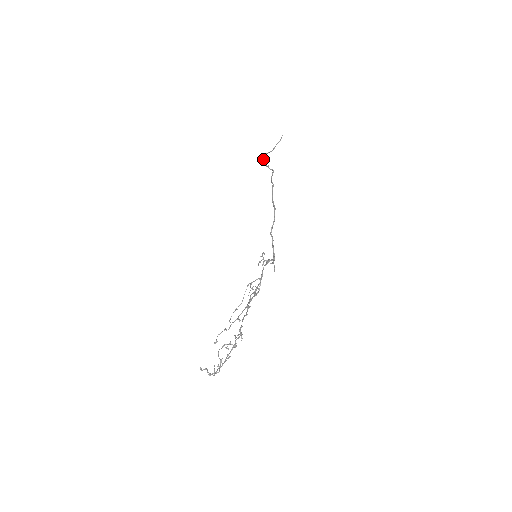
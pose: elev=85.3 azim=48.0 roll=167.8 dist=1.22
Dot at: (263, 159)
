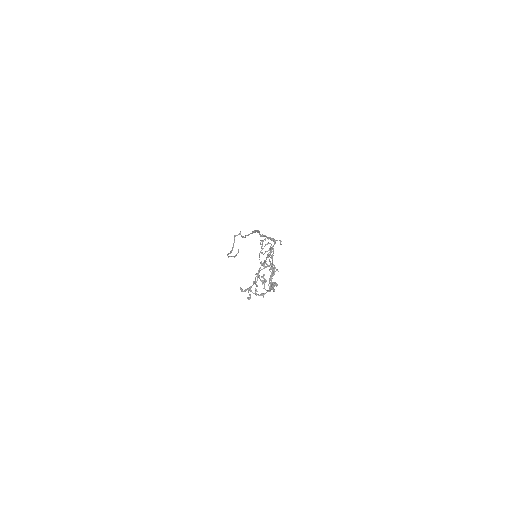
Dot at: (228, 253)
